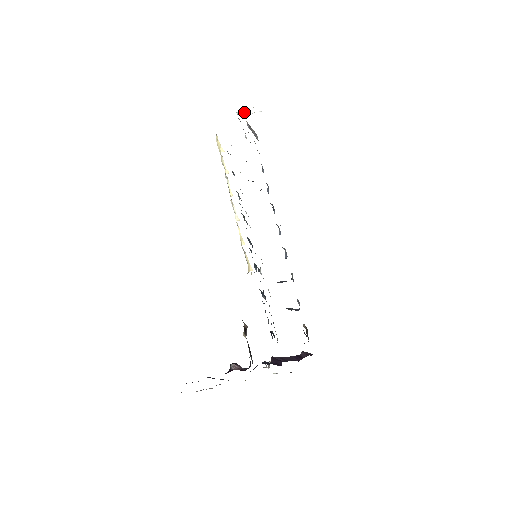
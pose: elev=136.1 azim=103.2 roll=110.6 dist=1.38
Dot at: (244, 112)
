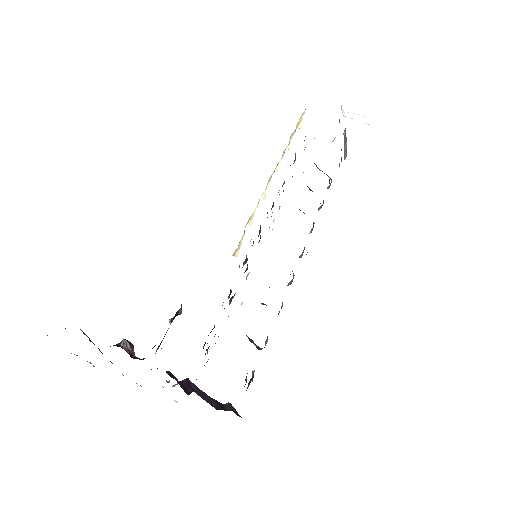
Dot at: (350, 114)
